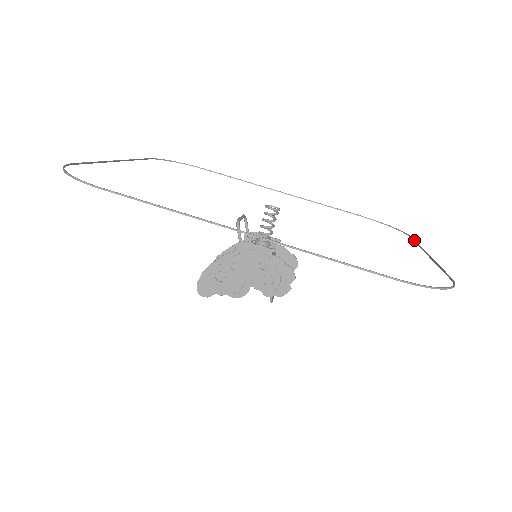
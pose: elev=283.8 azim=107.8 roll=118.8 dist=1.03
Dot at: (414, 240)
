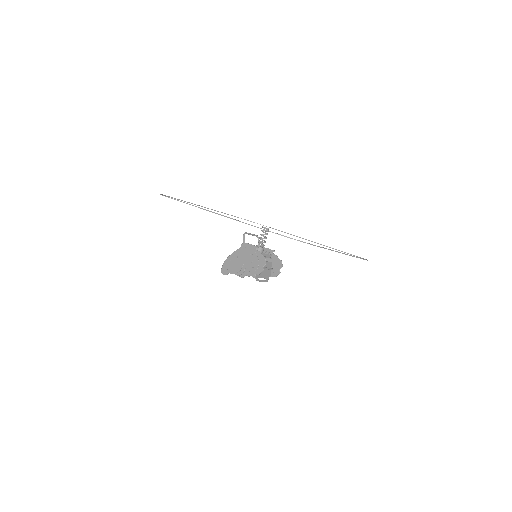
Dot at: occluded
